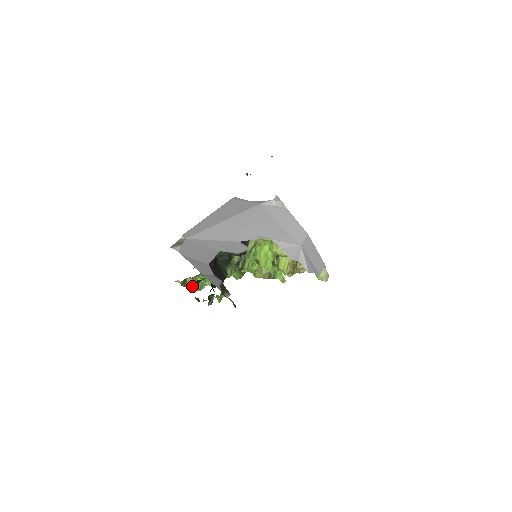
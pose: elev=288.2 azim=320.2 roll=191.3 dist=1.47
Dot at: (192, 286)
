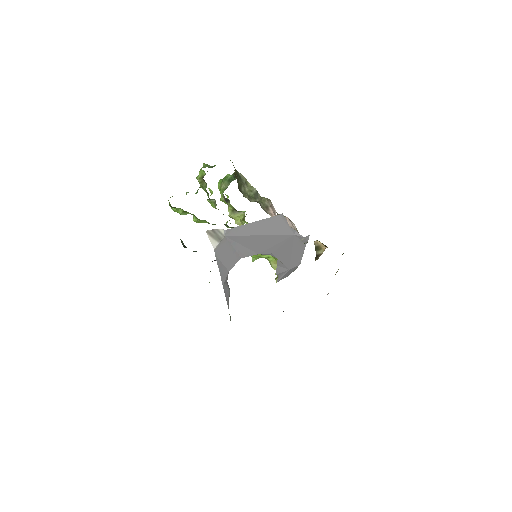
Dot at: occluded
